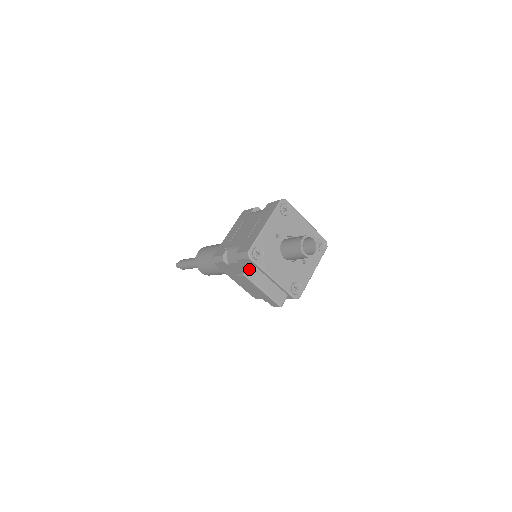
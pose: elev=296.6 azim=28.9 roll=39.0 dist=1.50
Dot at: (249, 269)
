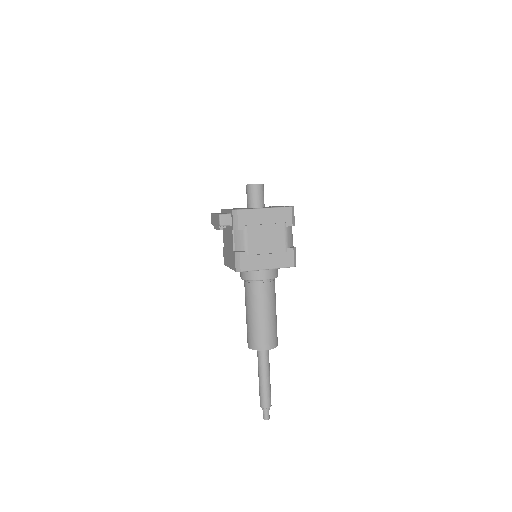
Dot at: occluded
